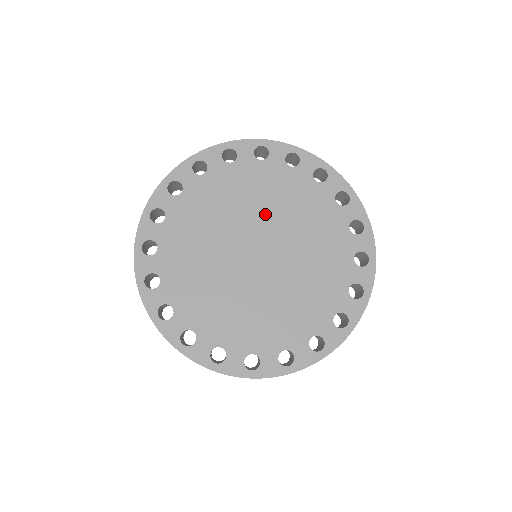
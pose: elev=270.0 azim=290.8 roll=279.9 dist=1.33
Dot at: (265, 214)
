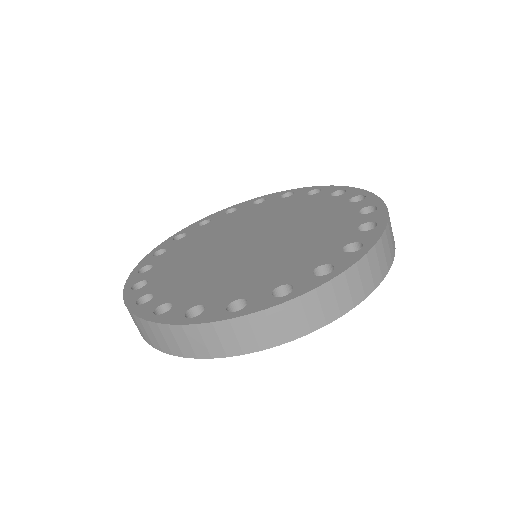
Dot at: (225, 236)
